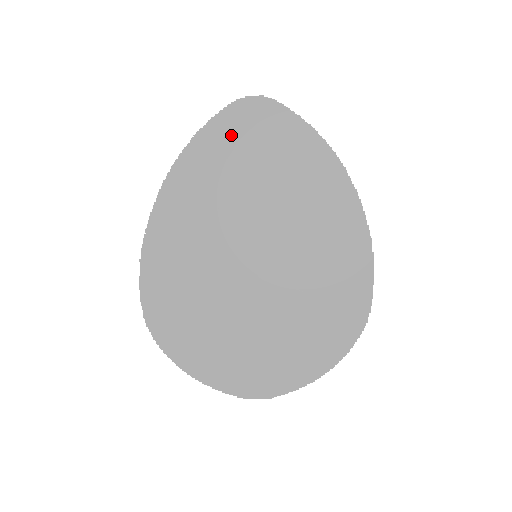
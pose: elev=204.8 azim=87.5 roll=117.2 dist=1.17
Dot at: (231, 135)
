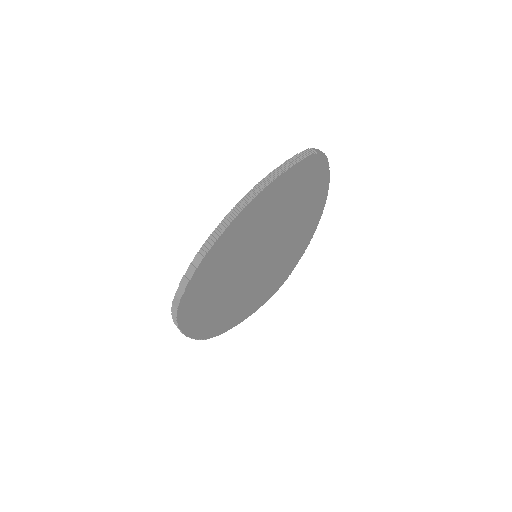
Dot at: (295, 180)
